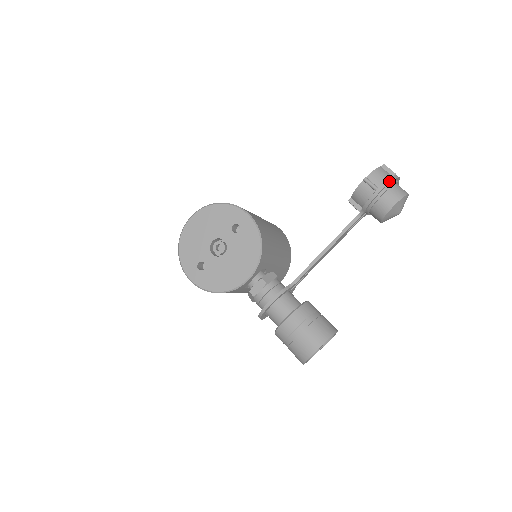
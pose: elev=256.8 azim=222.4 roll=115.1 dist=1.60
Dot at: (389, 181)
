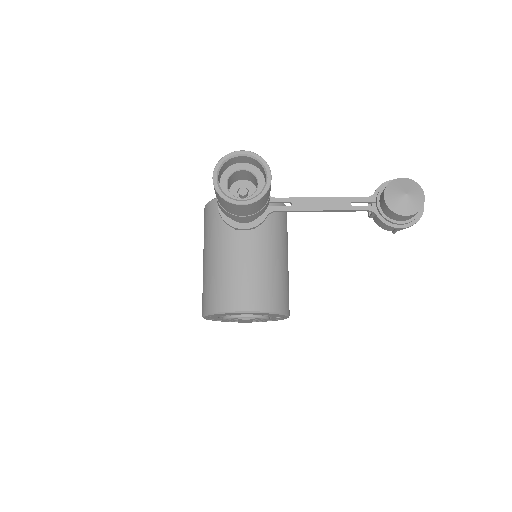
Dot at: occluded
